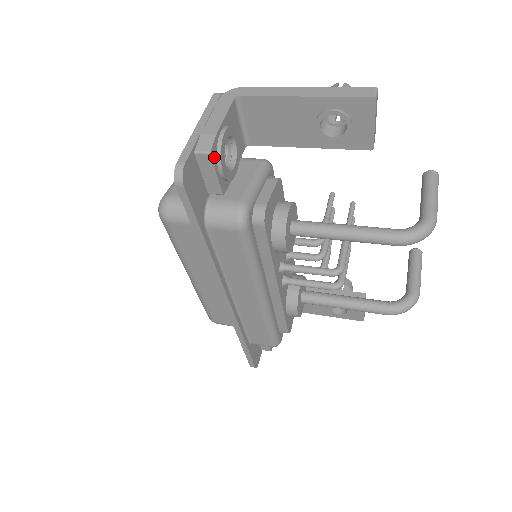
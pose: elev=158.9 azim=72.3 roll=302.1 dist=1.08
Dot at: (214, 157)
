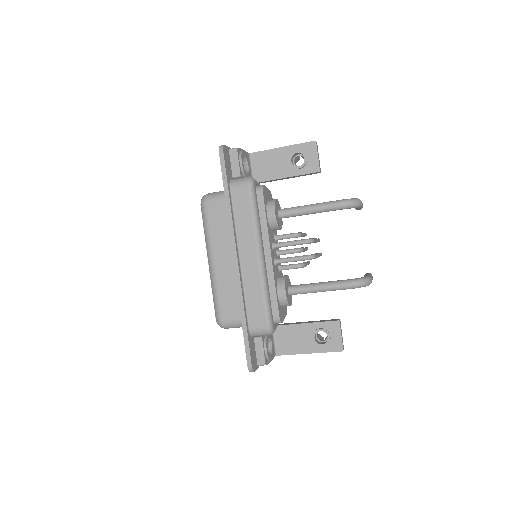
Dot at: (238, 153)
